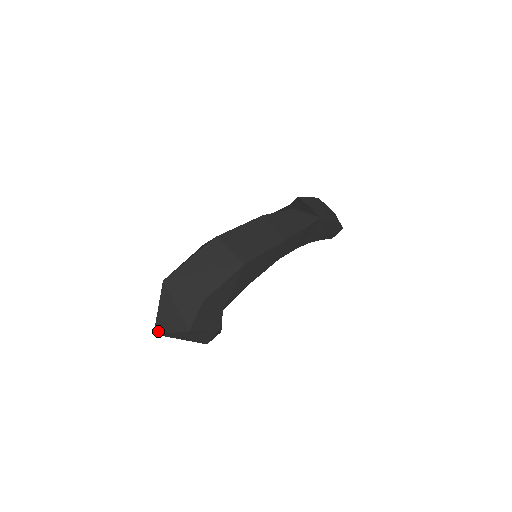
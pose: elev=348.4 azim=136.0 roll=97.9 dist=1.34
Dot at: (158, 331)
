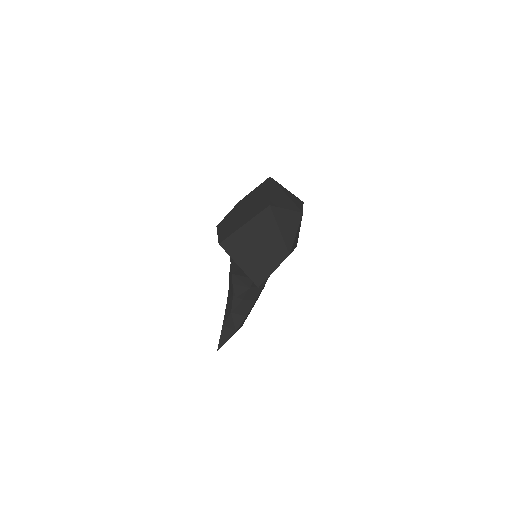
Dot at: (274, 204)
